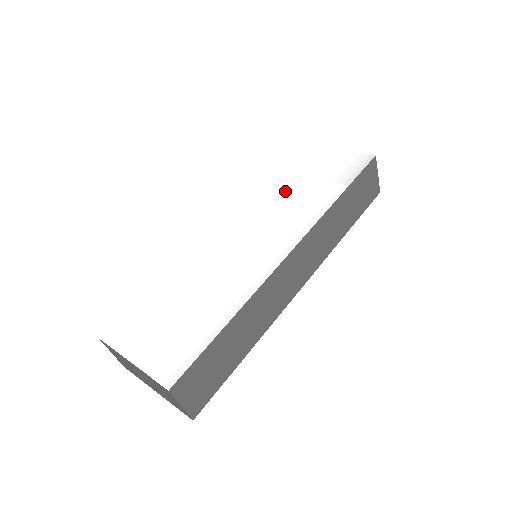
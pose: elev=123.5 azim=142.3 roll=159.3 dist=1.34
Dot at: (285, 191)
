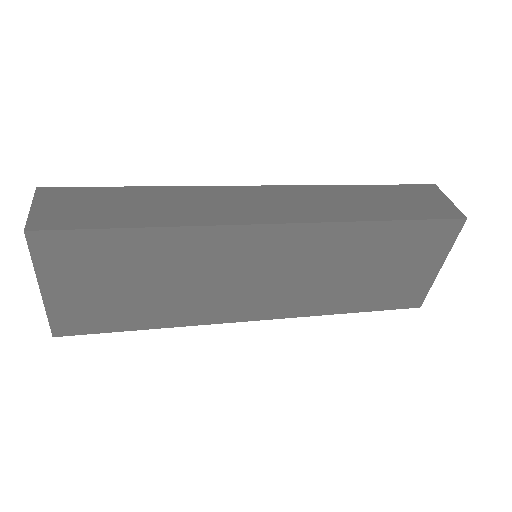
Dot at: occluded
